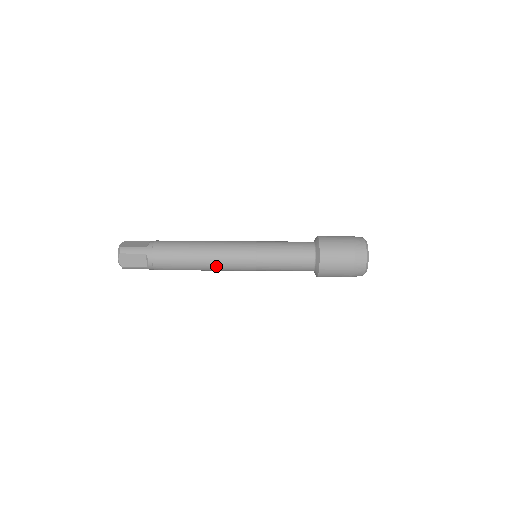
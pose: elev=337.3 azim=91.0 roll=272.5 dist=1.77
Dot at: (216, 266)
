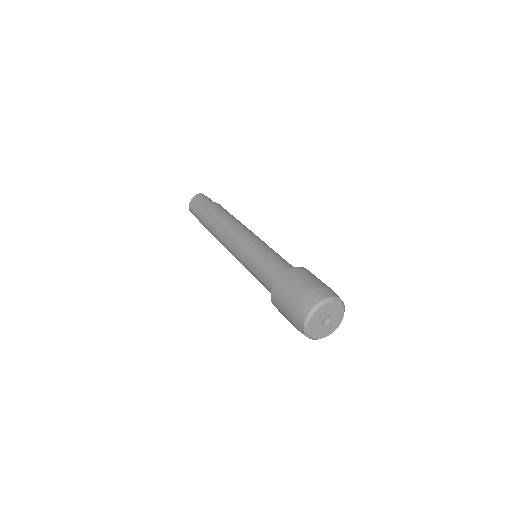
Dot at: (225, 237)
